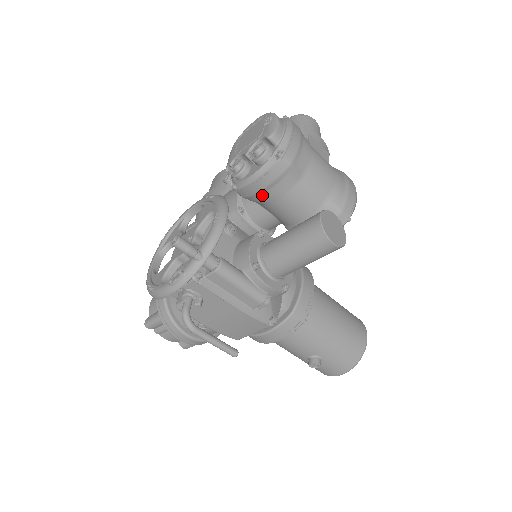
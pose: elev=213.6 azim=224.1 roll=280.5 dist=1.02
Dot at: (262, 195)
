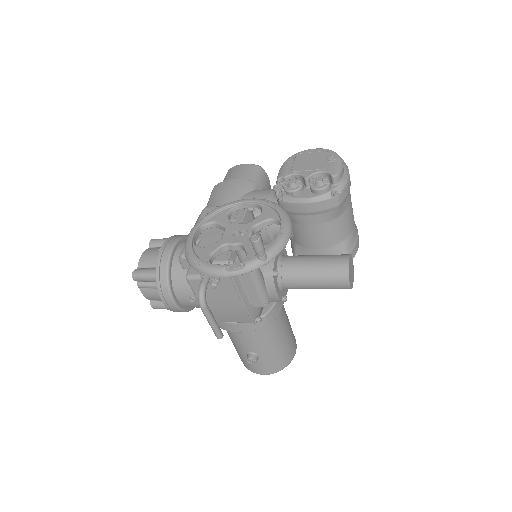
Dot at: (300, 216)
